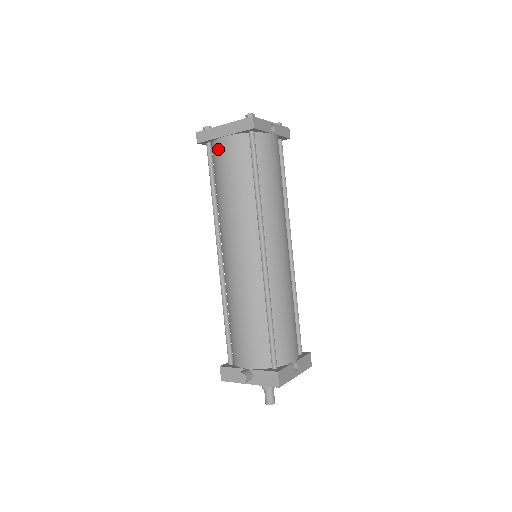
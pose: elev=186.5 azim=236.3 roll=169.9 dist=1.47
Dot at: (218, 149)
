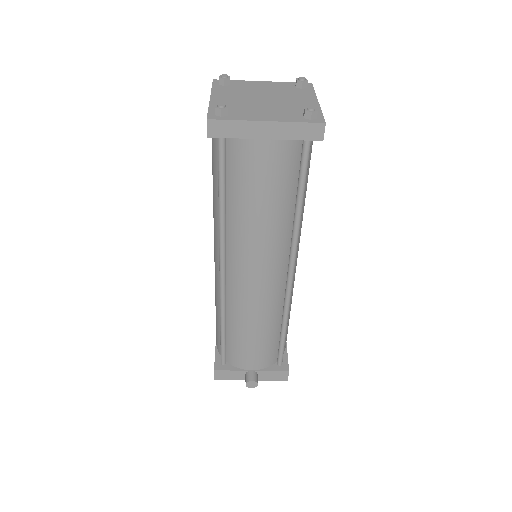
Dot at: (248, 153)
